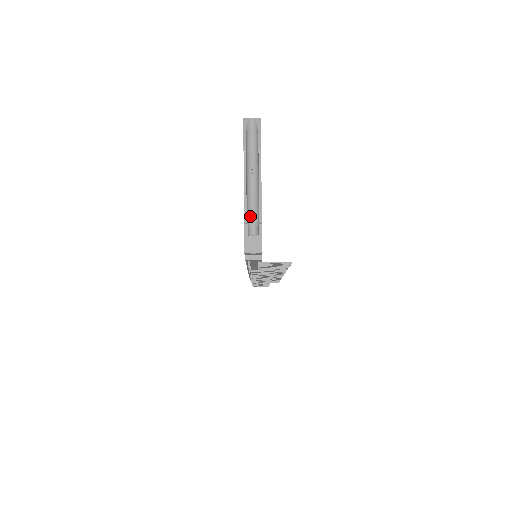
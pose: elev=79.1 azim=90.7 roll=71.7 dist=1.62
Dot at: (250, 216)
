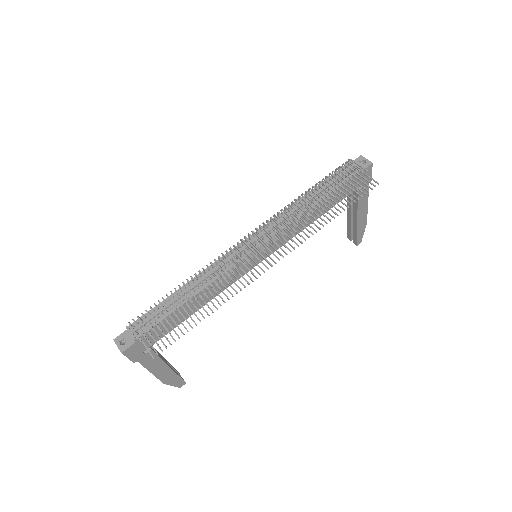
Dot at: occluded
